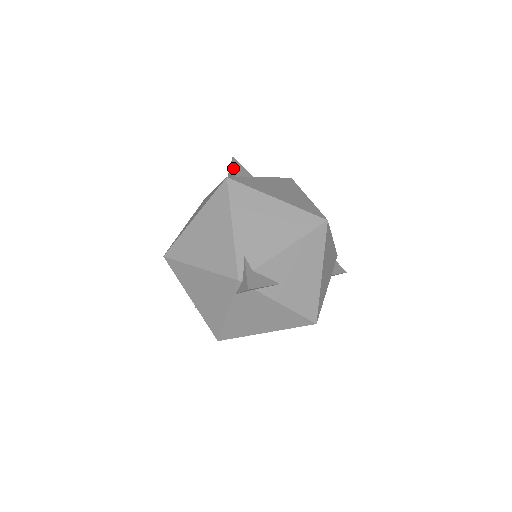
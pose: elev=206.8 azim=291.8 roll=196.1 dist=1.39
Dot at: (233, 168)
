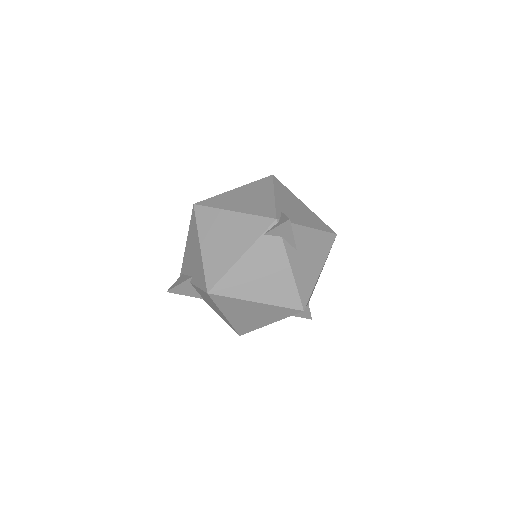
Dot at: occluded
